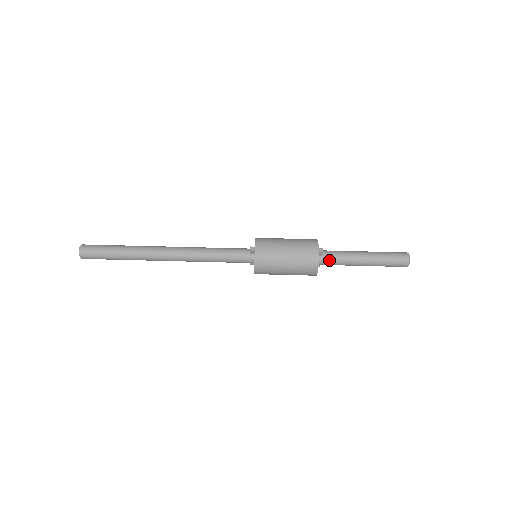
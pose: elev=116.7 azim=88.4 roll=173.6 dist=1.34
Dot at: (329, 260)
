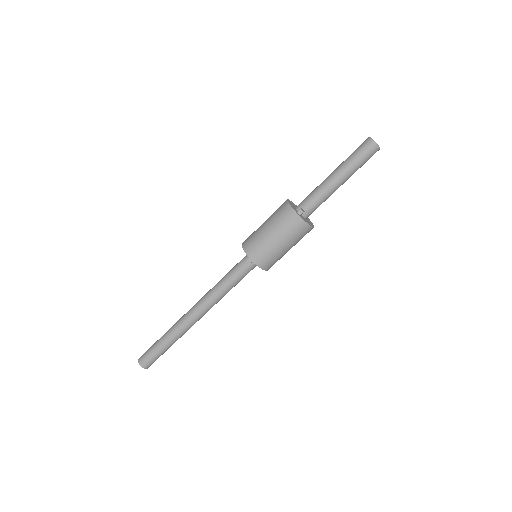
Dot at: (313, 209)
